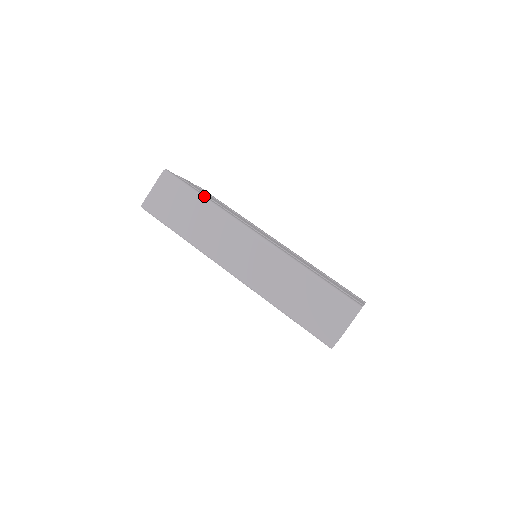
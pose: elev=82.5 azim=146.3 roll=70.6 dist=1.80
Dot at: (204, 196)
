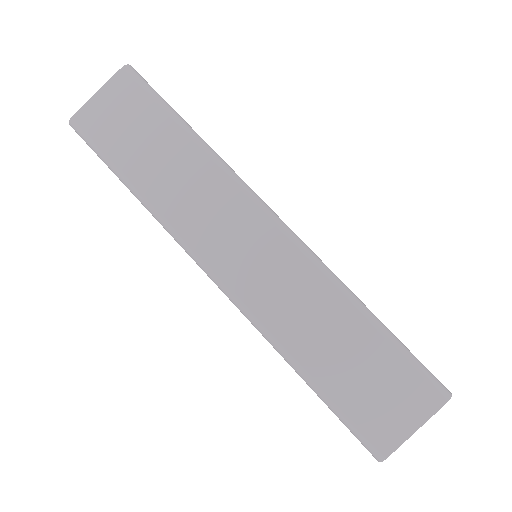
Dot at: occluded
